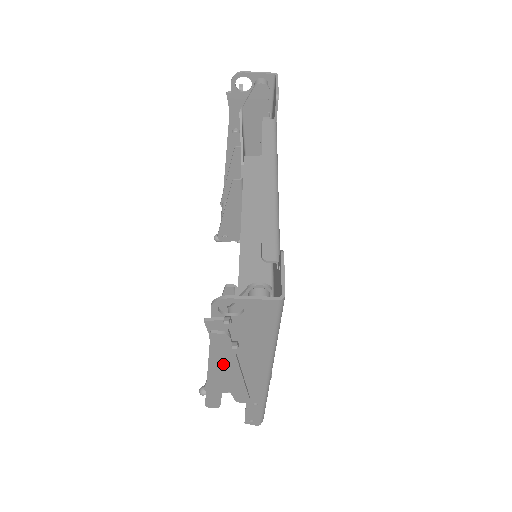
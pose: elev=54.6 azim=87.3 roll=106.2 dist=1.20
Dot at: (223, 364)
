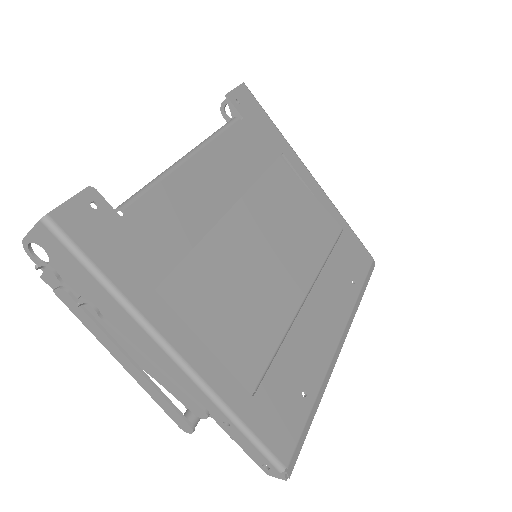
Dot at: (109, 340)
